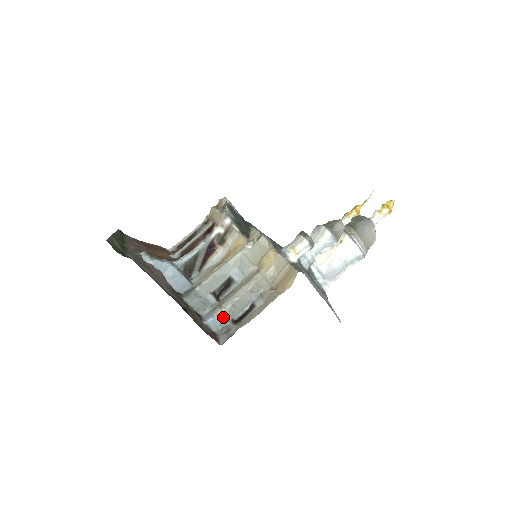
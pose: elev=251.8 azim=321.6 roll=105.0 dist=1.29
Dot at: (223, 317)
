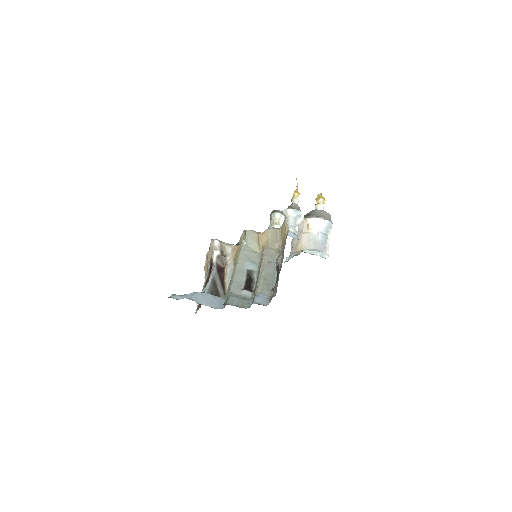
Dot at: (264, 291)
